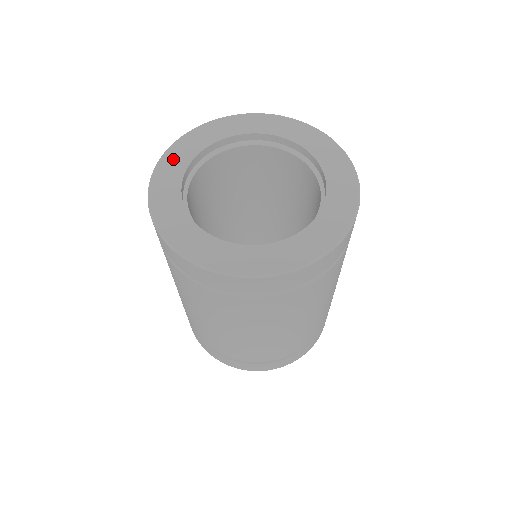
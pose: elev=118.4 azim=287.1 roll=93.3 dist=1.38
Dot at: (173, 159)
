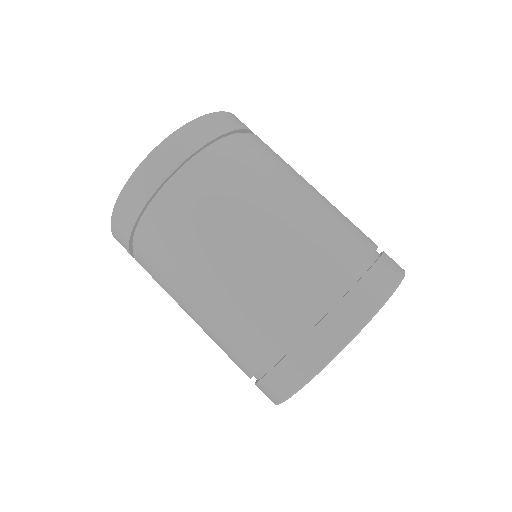
Dot at: occluded
